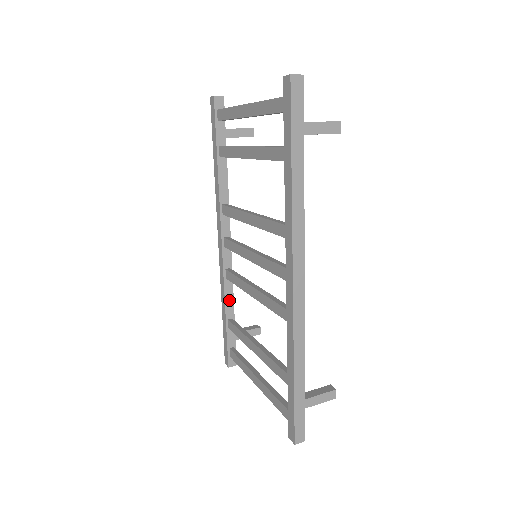
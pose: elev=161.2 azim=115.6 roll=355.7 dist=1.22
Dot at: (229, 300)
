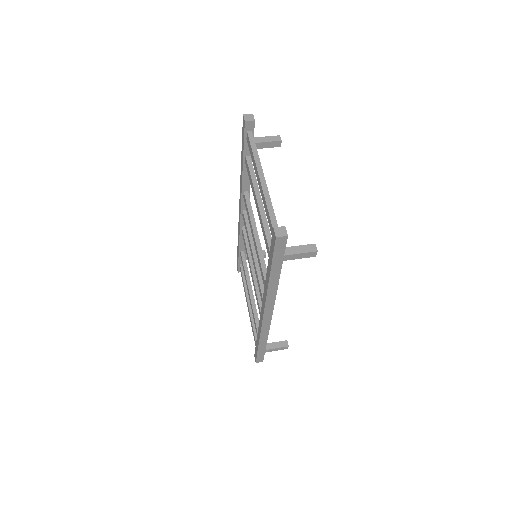
Dot at: (243, 242)
